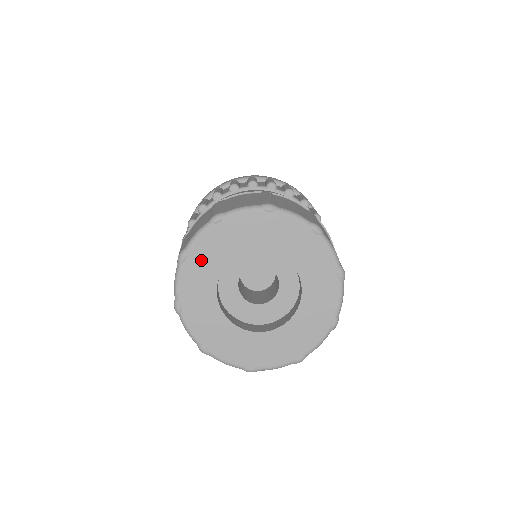
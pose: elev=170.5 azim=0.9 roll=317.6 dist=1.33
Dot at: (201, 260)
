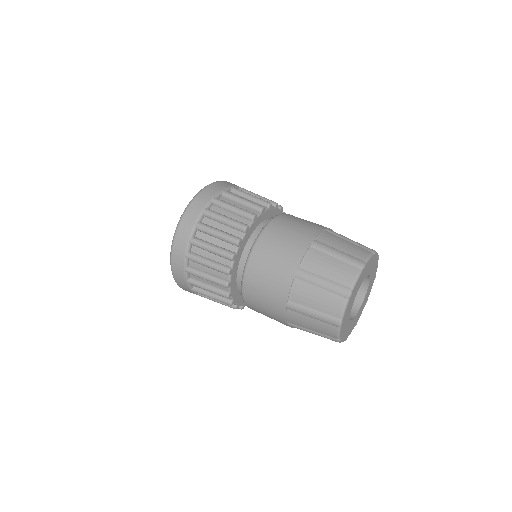
Dot at: (344, 330)
